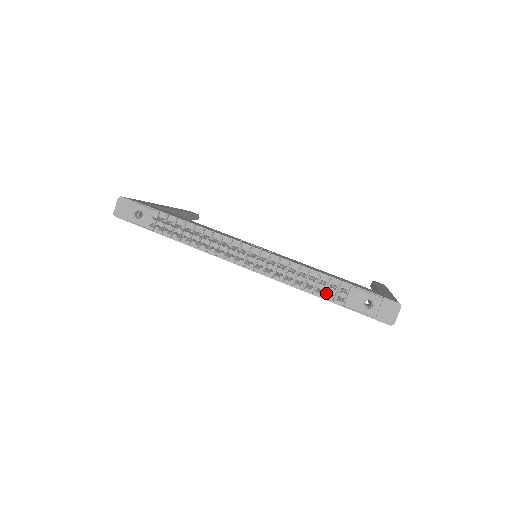
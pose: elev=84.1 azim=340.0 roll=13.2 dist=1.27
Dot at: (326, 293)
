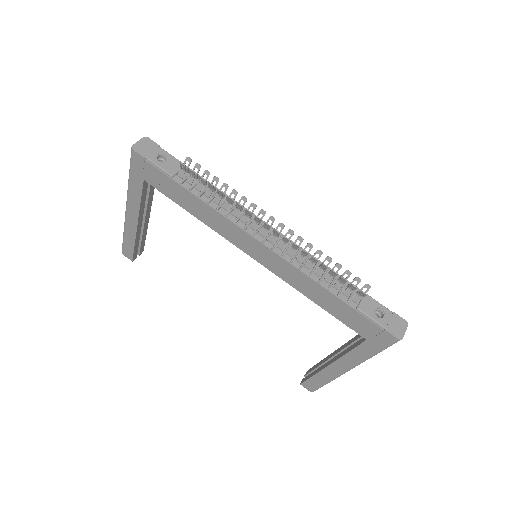
Dot at: (341, 292)
